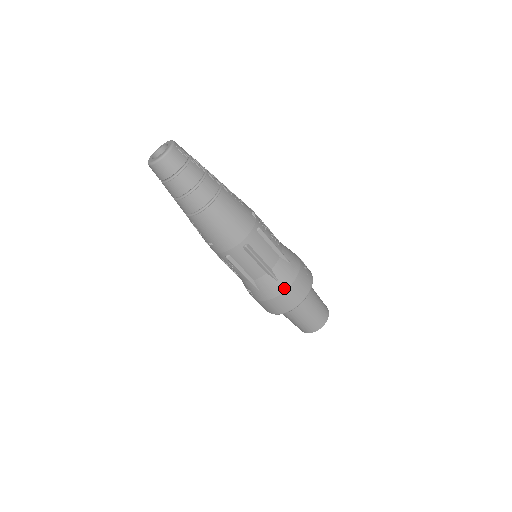
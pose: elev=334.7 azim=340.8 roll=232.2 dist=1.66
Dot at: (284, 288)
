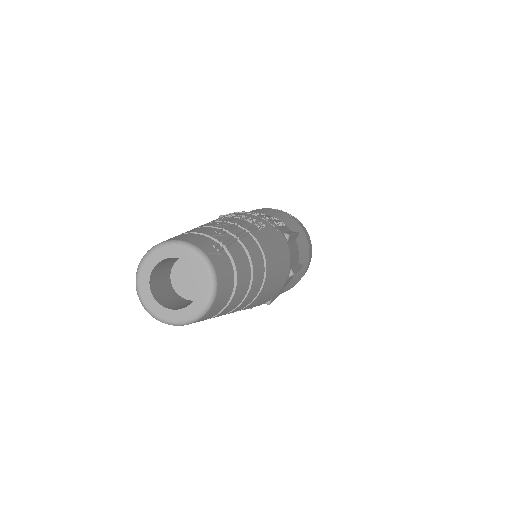
Dot at: (306, 266)
